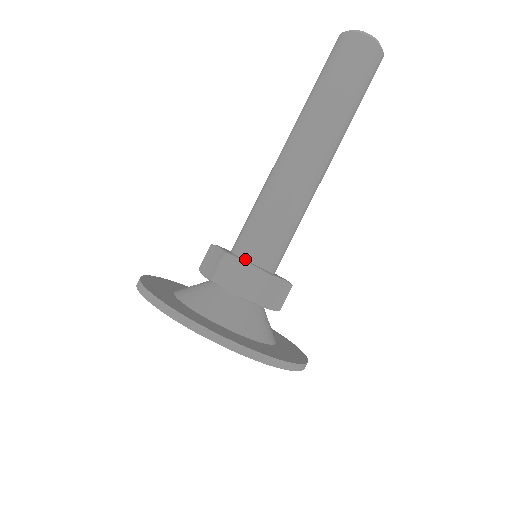
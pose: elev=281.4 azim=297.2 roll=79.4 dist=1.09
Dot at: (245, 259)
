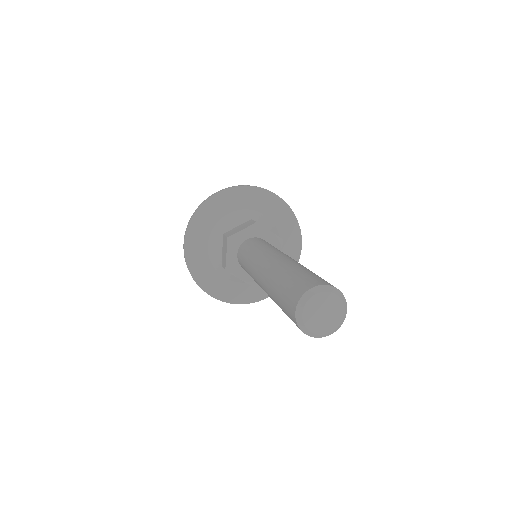
Dot at: occluded
